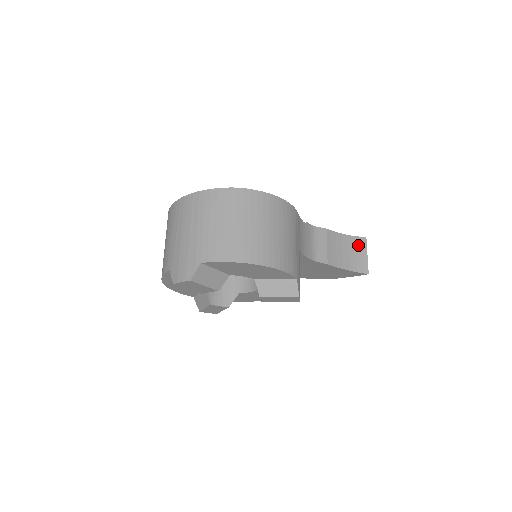
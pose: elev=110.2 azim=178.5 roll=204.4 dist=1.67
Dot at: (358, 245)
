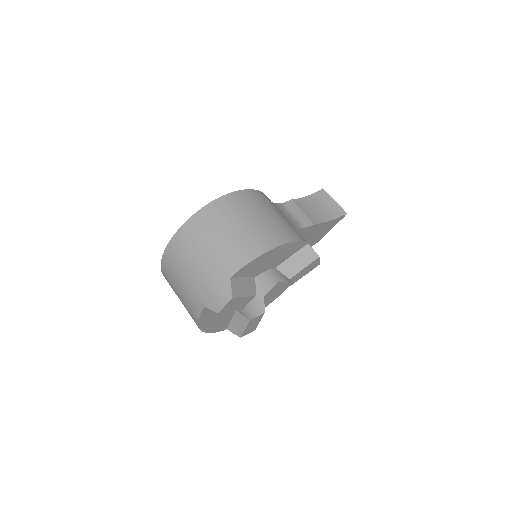
Dot at: (322, 198)
